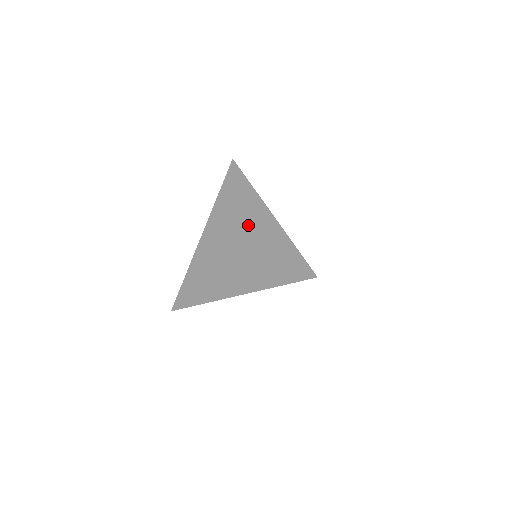
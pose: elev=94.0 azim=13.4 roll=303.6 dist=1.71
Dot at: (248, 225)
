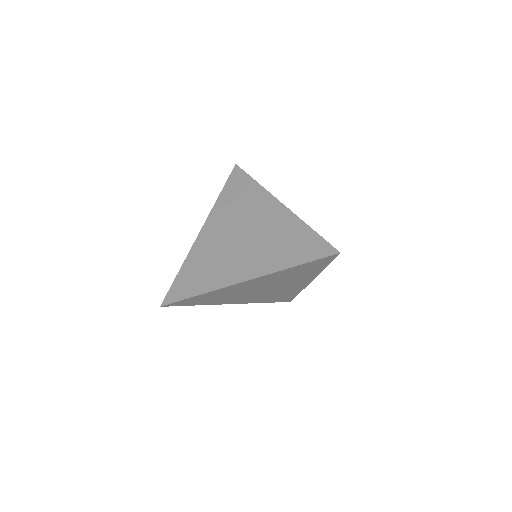
Dot at: (256, 216)
